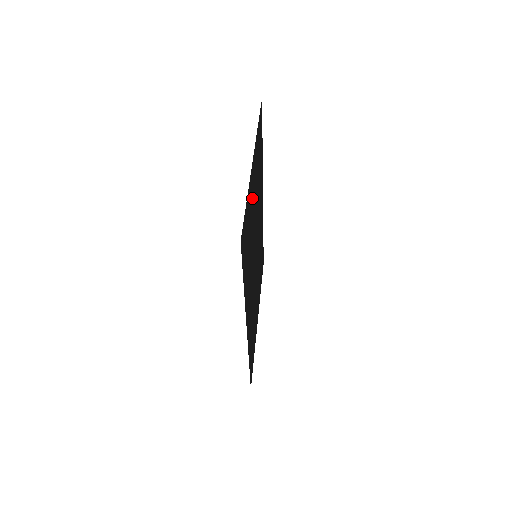
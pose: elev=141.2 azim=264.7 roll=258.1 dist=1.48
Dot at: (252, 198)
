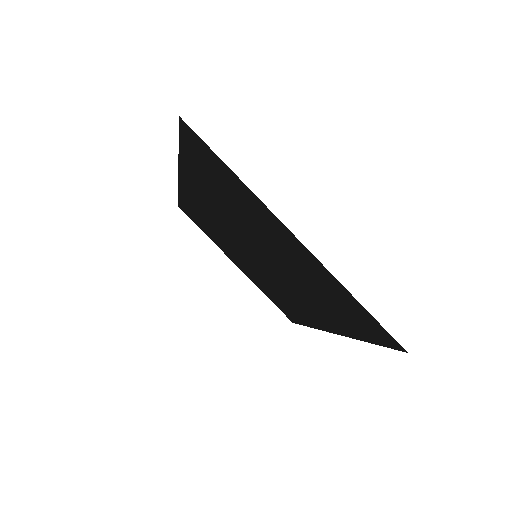
Dot at: (297, 259)
